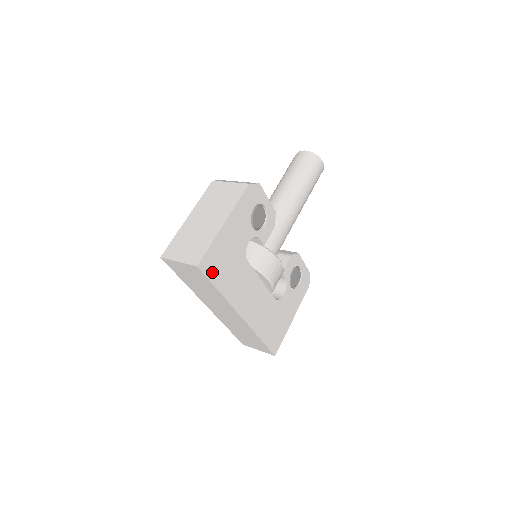
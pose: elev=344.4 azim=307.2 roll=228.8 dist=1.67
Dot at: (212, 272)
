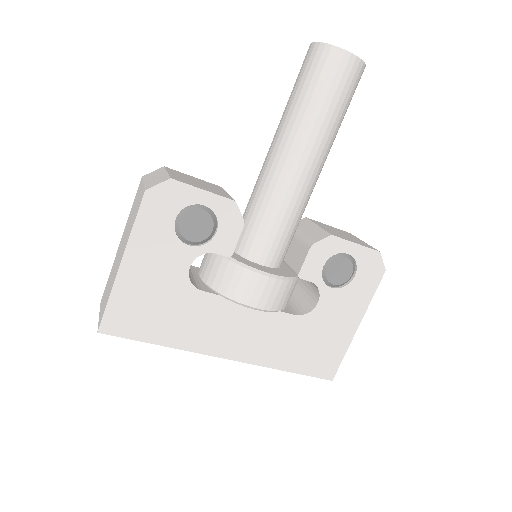
Dot at: (132, 329)
